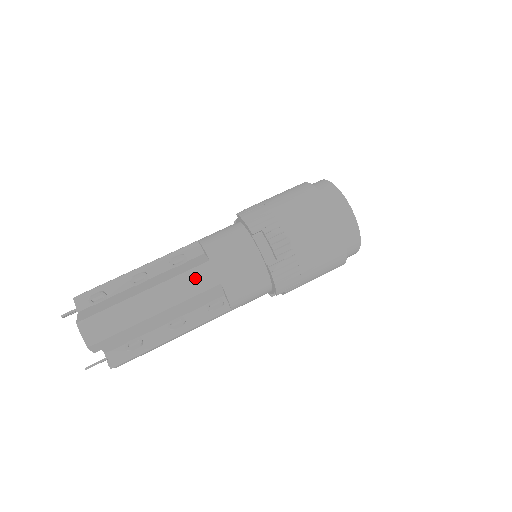
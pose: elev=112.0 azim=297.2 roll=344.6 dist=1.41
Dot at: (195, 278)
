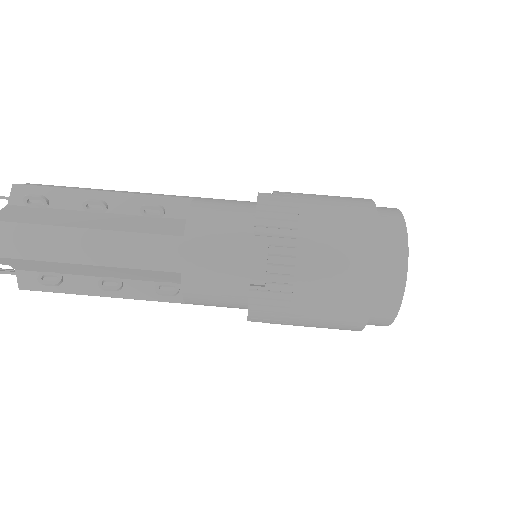
Dot at: (153, 248)
